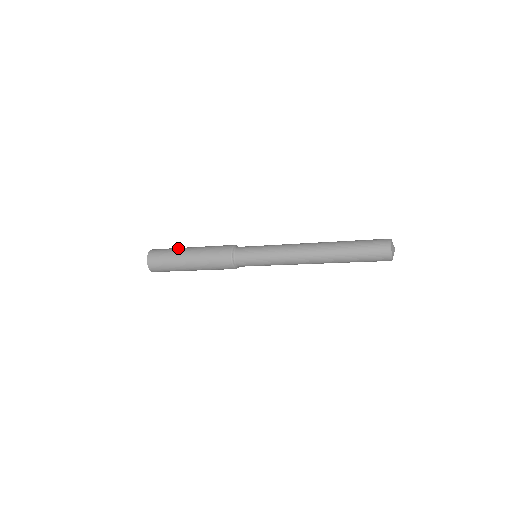
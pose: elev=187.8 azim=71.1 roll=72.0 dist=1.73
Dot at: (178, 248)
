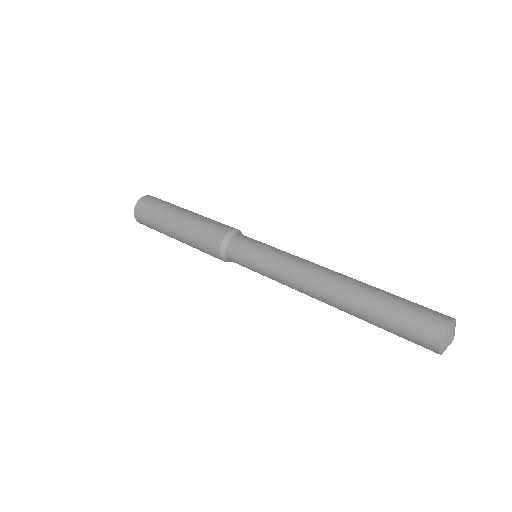
Dot at: (175, 205)
